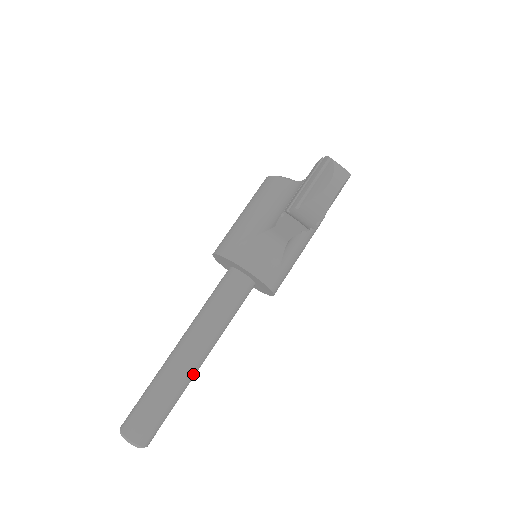
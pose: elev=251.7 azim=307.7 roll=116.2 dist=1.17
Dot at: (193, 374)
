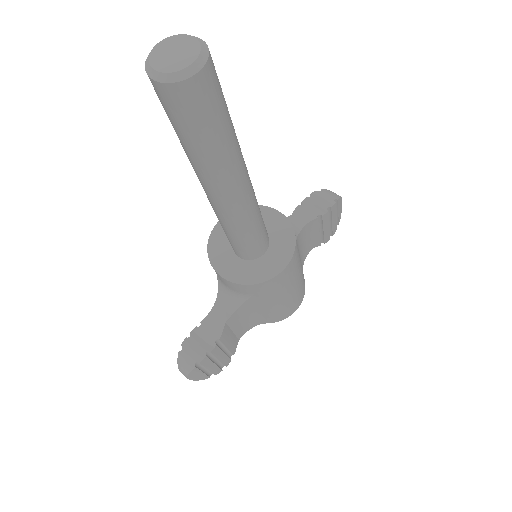
Dot at: (242, 161)
